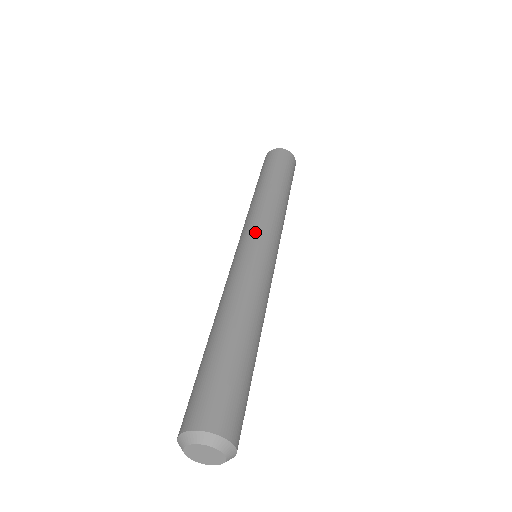
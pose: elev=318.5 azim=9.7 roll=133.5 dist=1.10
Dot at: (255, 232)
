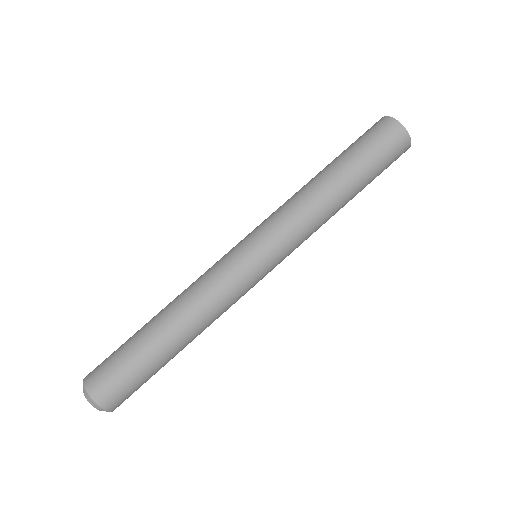
Dot at: (255, 234)
